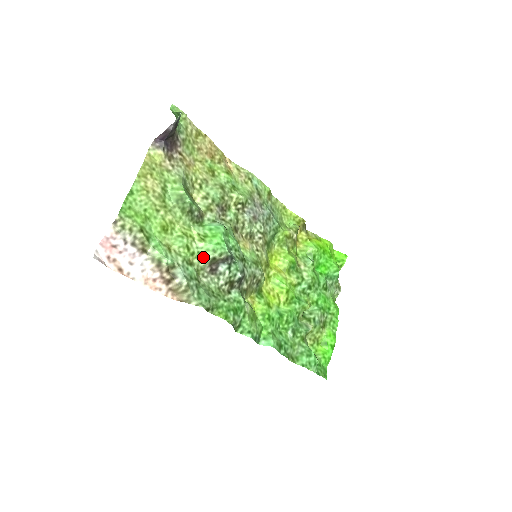
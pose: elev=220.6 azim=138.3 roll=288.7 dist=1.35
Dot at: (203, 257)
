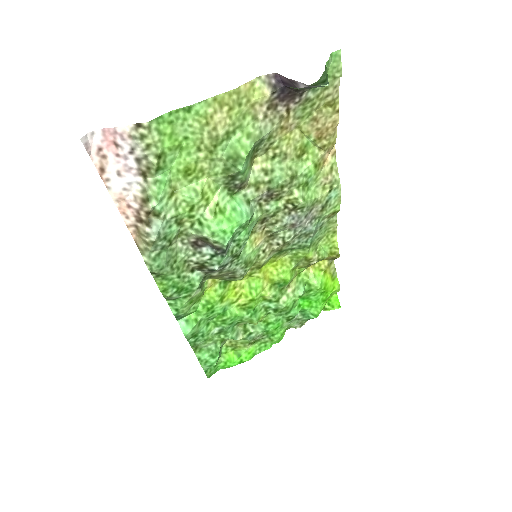
Dot at: (199, 227)
